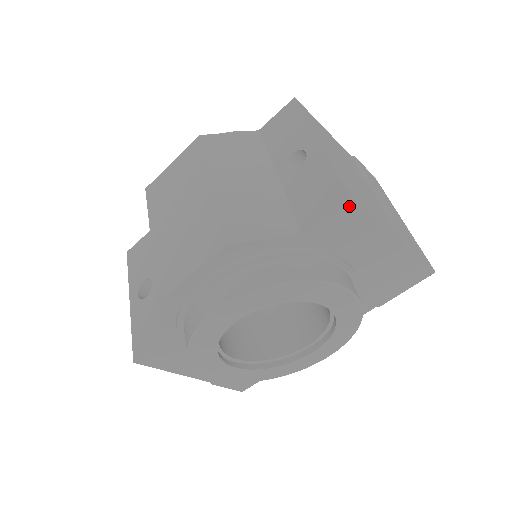
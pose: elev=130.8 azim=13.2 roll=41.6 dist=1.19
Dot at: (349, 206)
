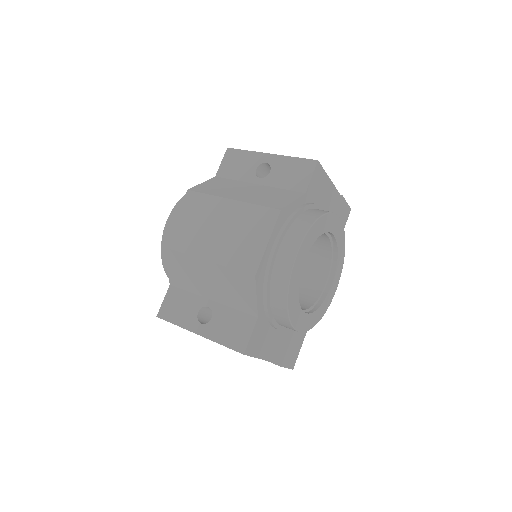
Dot at: (318, 166)
